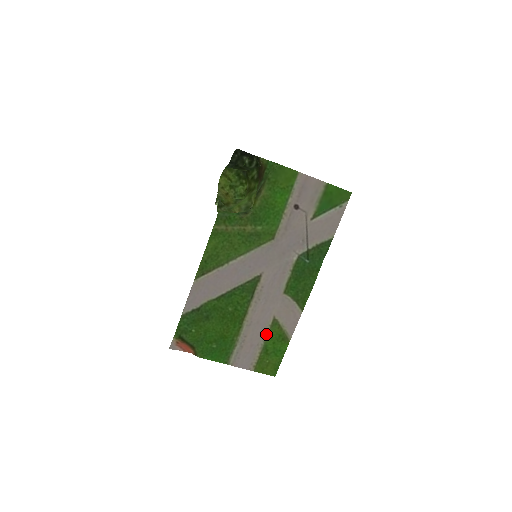
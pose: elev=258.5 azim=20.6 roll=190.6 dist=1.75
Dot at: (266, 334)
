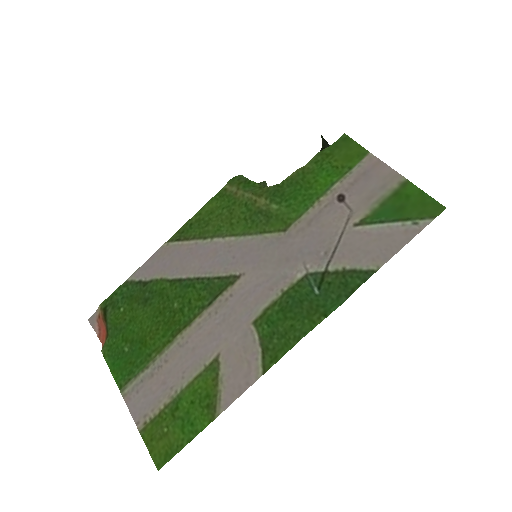
Dot at: (192, 378)
